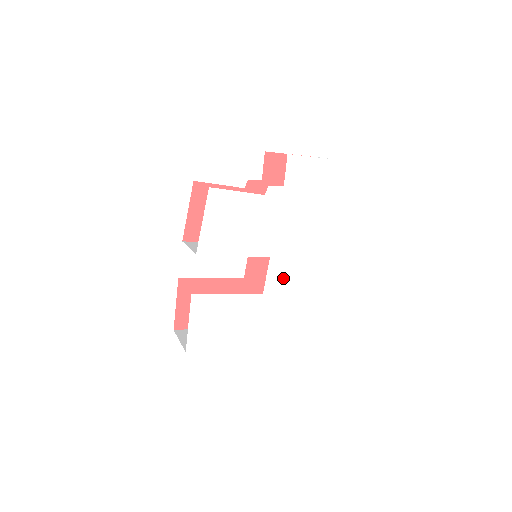
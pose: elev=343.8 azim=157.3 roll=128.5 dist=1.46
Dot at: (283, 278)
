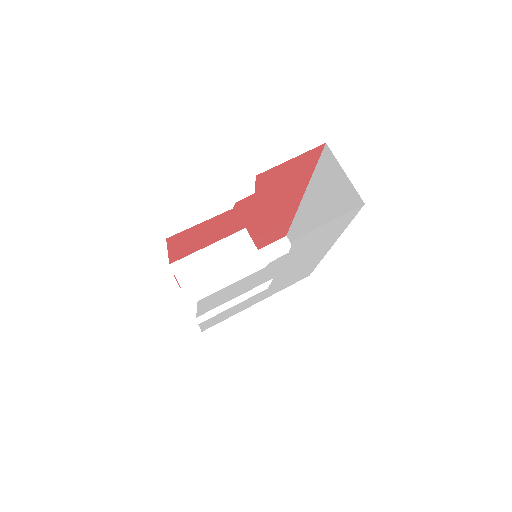
Dot at: (288, 275)
